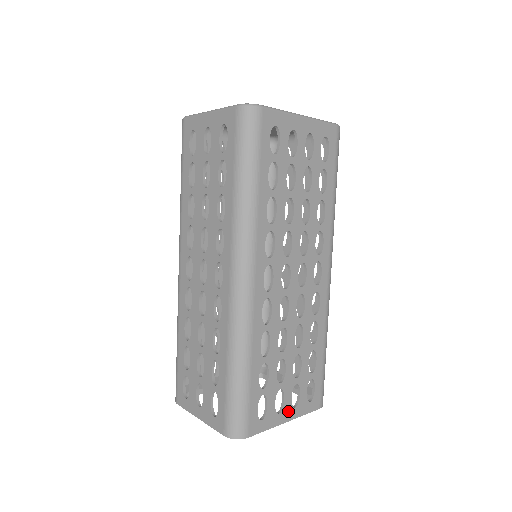
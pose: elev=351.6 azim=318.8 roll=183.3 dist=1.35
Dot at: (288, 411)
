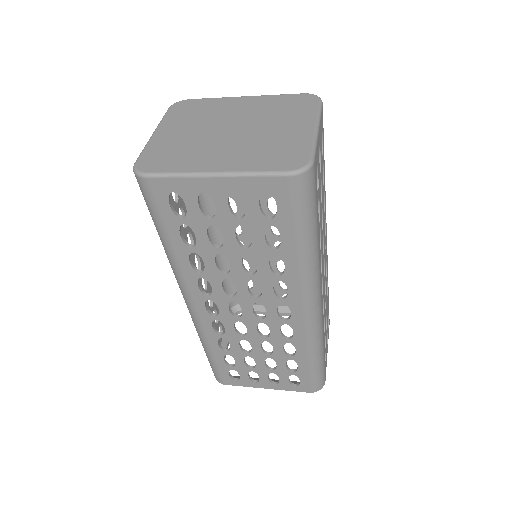
Dot at: (267, 384)
